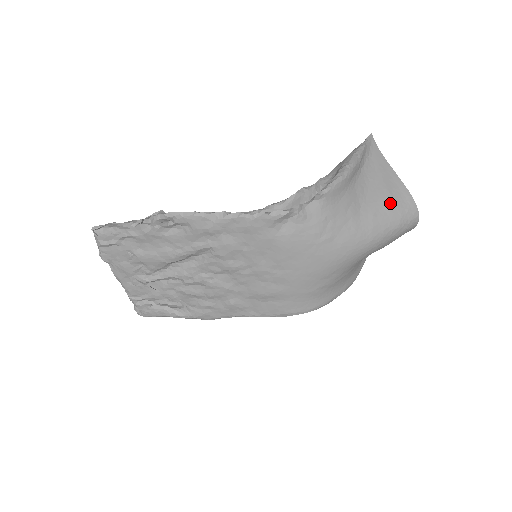
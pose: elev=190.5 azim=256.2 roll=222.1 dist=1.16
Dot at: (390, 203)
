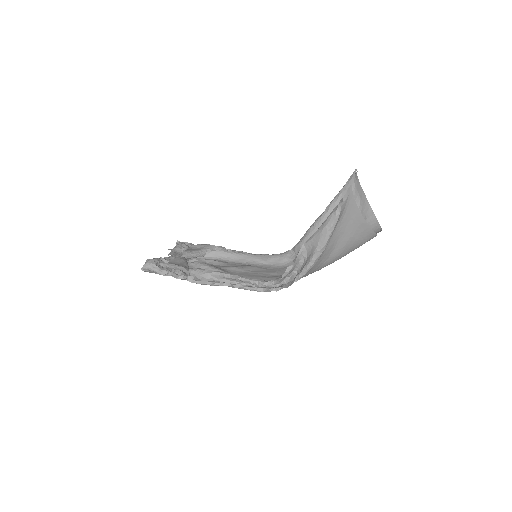
Dot at: (354, 244)
